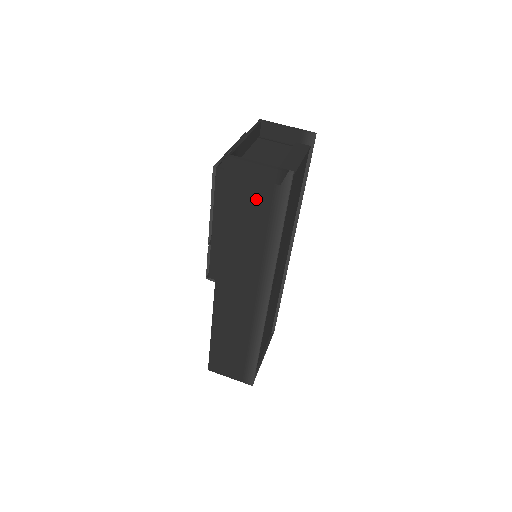
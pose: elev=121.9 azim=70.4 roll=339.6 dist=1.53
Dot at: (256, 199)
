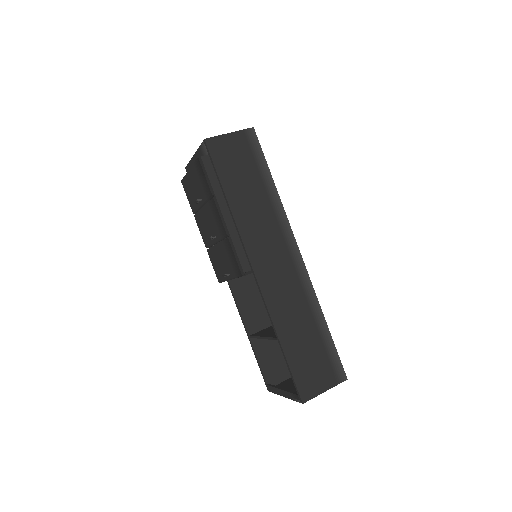
Dot at: (242, 162)
